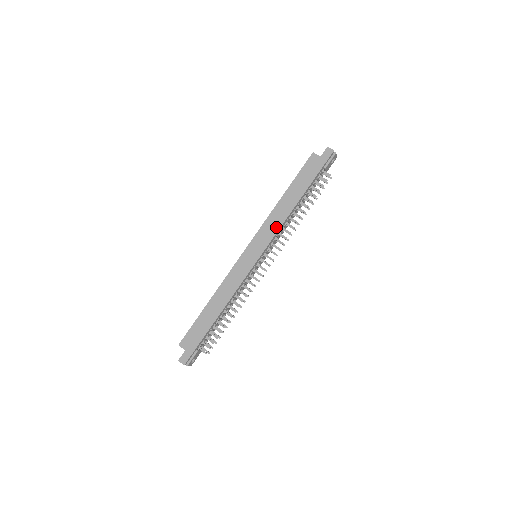
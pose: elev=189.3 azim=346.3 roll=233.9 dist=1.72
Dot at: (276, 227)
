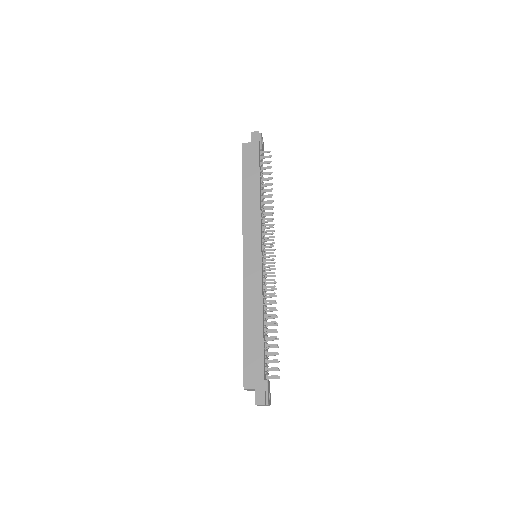
Dot at: (256, 216)
